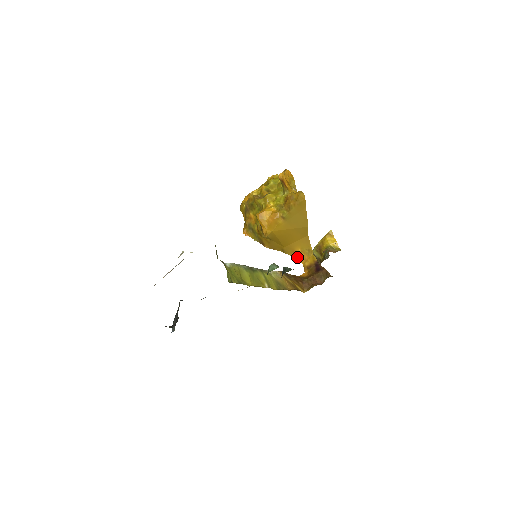
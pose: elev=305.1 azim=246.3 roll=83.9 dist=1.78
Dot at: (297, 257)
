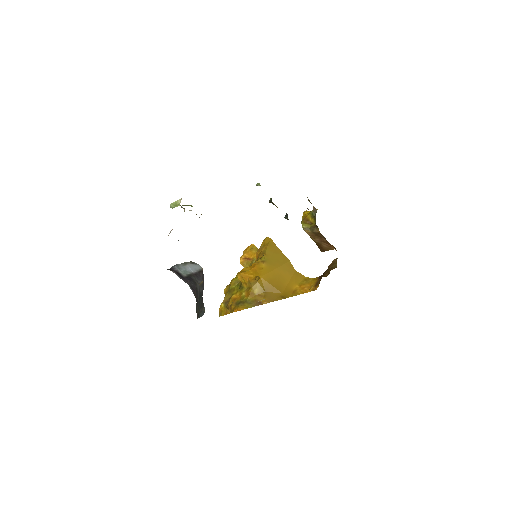
Dot at: (300, 292)
